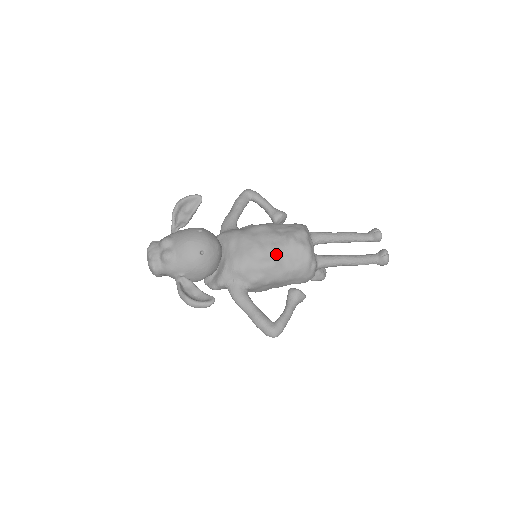
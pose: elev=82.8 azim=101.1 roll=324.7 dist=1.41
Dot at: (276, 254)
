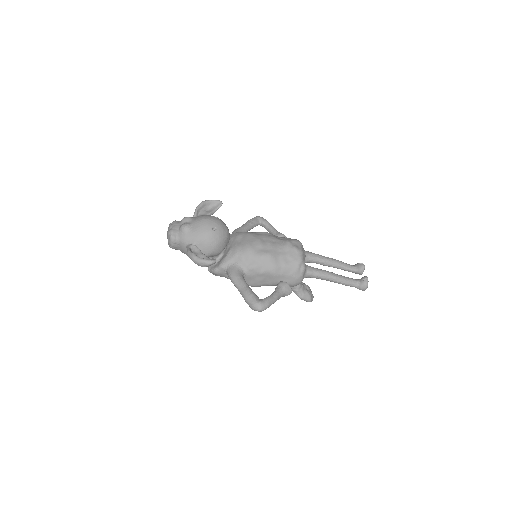
Dot at: (273, 249)
